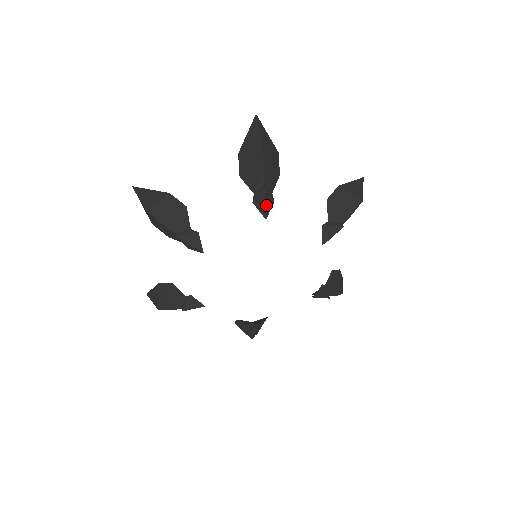
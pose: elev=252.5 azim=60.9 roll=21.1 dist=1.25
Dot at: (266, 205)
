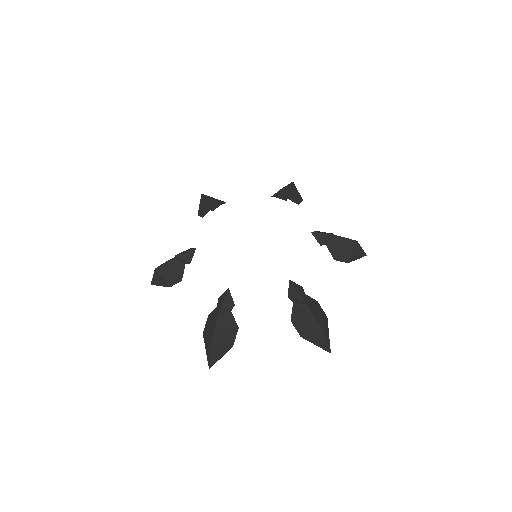
Dot at: (280, 193)
